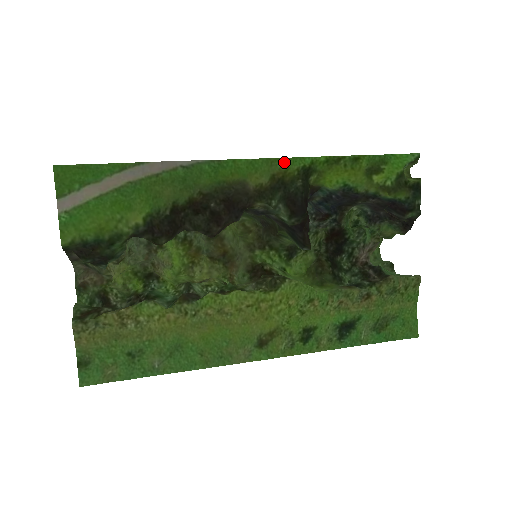
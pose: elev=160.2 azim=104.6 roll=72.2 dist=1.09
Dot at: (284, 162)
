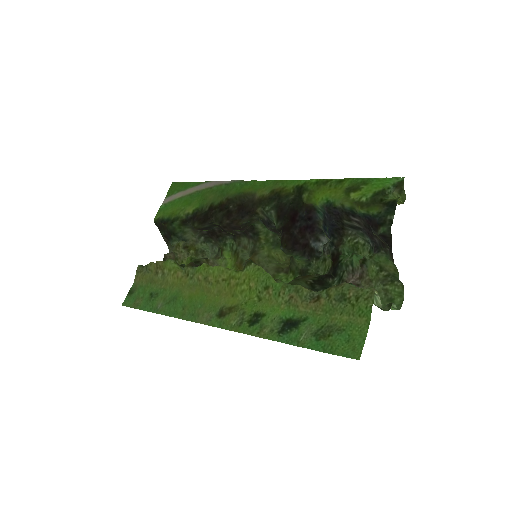
Dot at: (285, 182)
